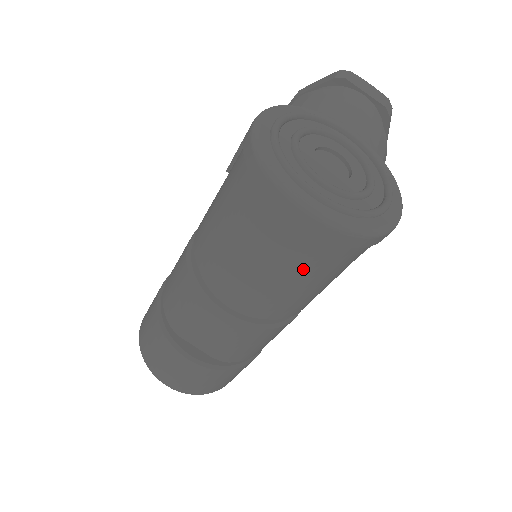
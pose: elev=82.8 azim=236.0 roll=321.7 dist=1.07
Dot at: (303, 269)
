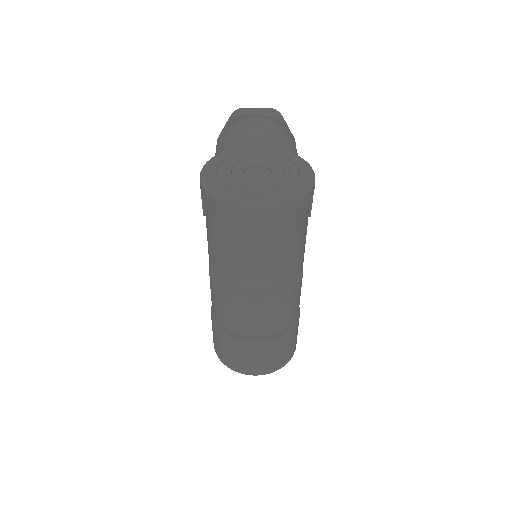
Dot at: (279, 240)
